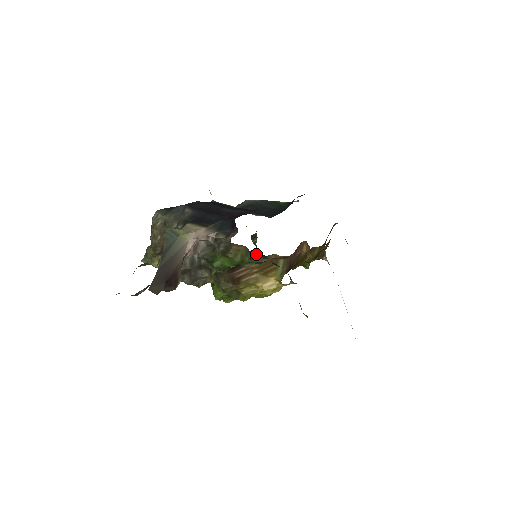
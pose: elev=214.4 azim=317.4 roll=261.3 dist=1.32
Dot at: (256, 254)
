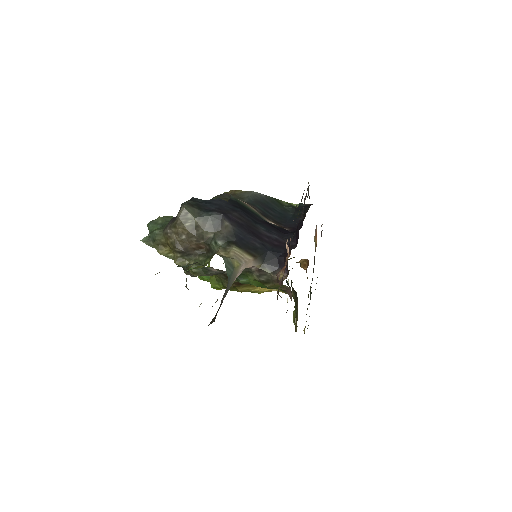
Dot at: occluded
